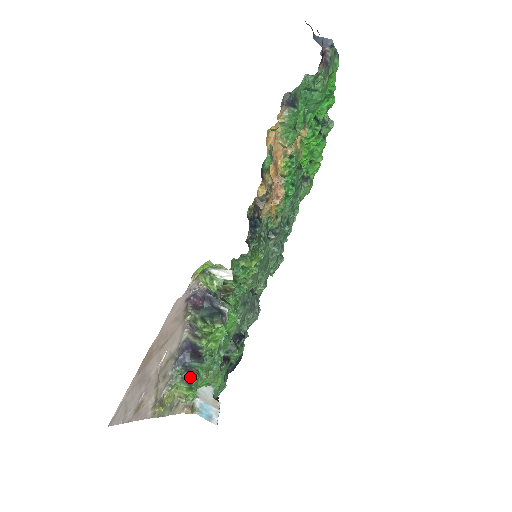
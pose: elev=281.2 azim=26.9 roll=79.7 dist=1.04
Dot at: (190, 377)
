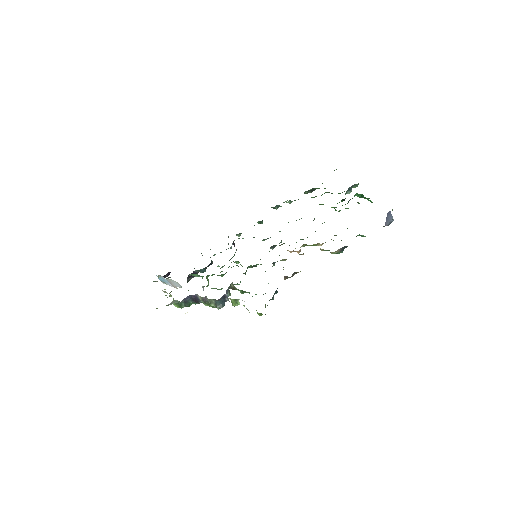
Dot at: (184, 304)
